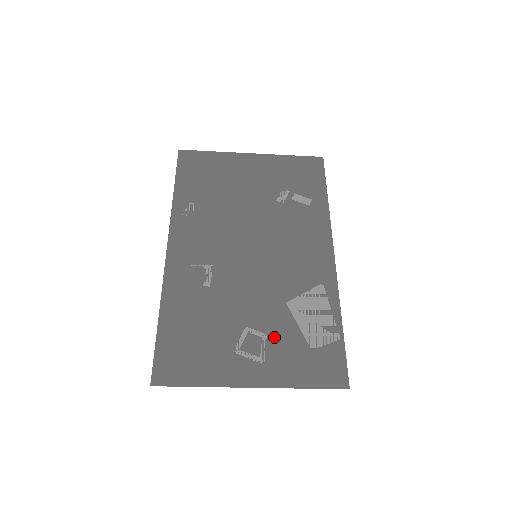
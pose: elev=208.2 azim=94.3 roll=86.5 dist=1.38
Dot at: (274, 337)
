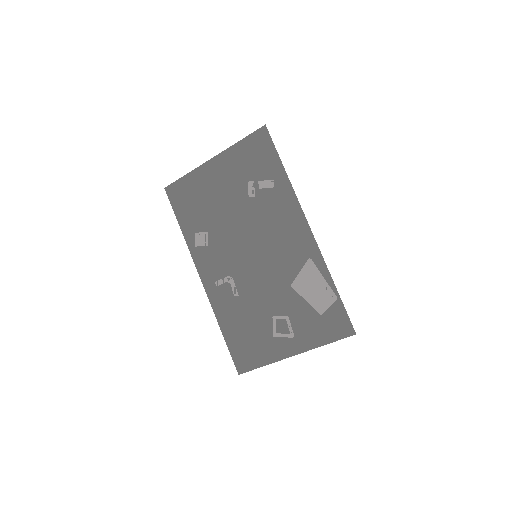
Dot at: (293, 316)
